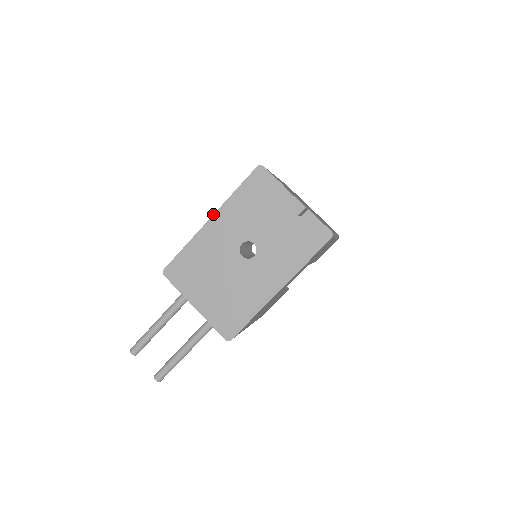
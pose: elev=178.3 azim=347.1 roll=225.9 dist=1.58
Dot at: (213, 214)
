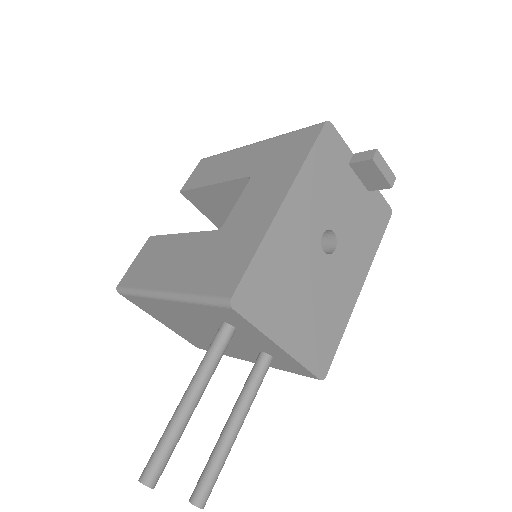
Dot at: (287, 192)
